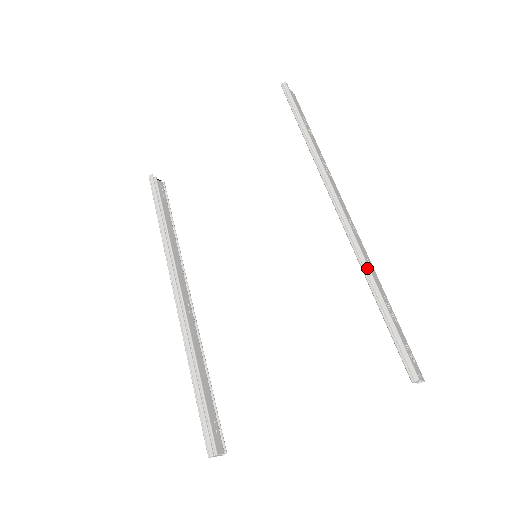
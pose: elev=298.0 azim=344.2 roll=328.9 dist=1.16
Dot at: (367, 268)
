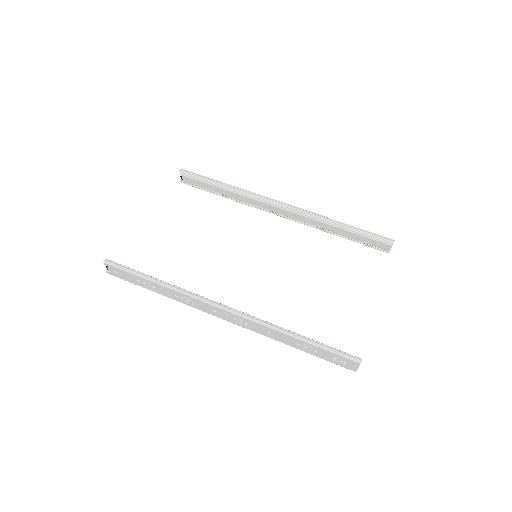
Dot at: (327, 218)
